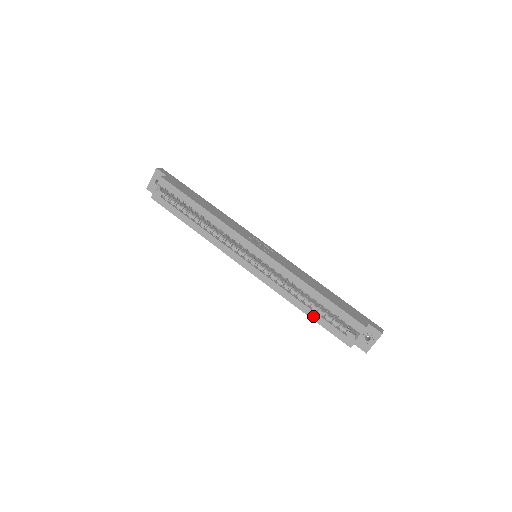
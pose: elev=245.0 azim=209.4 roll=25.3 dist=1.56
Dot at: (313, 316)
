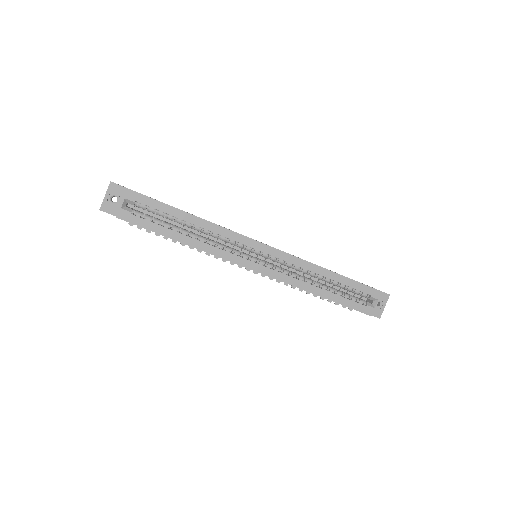
Dot at: (333, 298)
